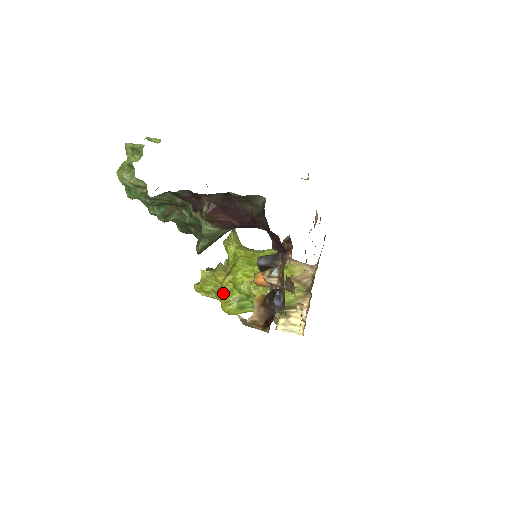
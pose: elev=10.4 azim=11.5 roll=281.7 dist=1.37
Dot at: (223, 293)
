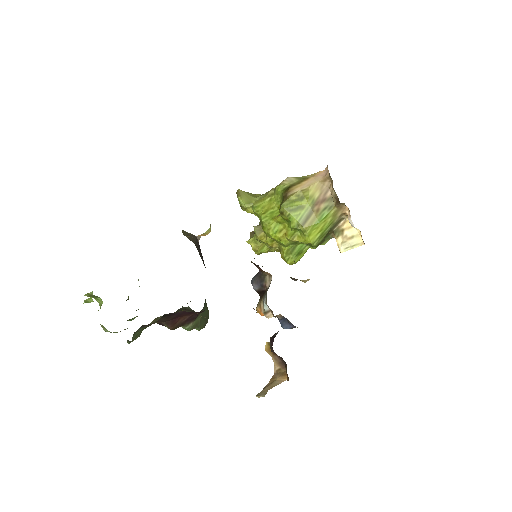
Dot at: (277, 250)
